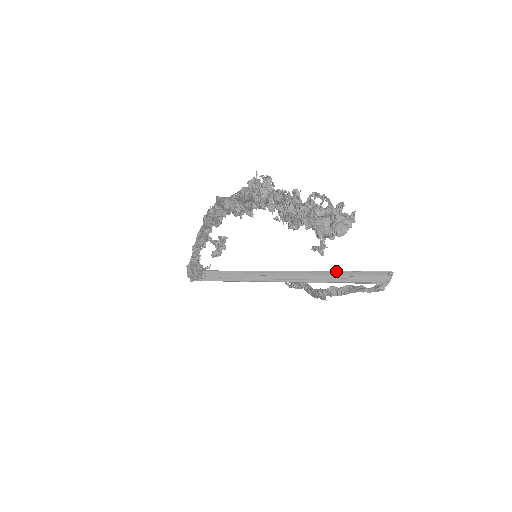
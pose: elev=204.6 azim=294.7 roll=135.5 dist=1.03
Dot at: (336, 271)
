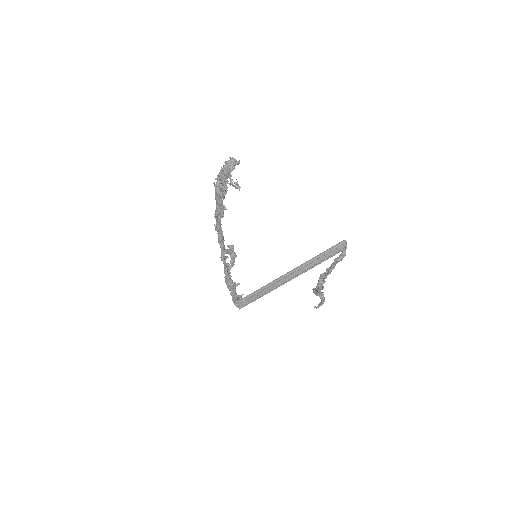
Dot at: (315, 257)
